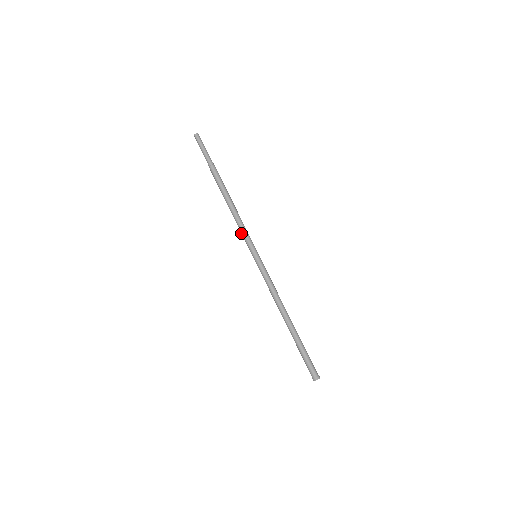
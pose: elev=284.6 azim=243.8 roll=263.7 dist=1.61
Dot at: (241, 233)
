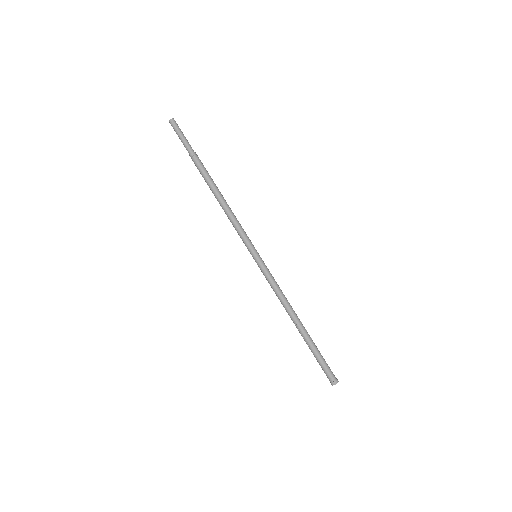
Dot at: occluded
